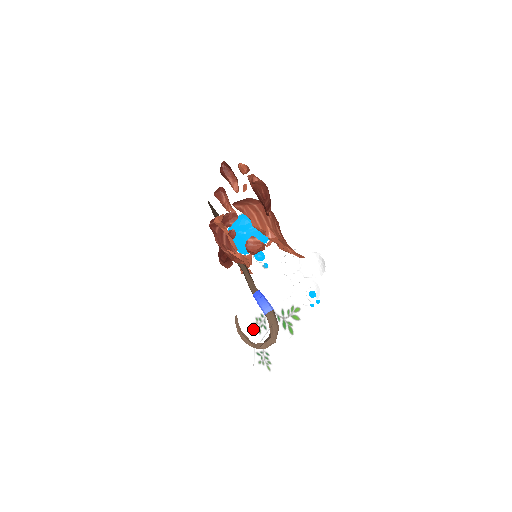
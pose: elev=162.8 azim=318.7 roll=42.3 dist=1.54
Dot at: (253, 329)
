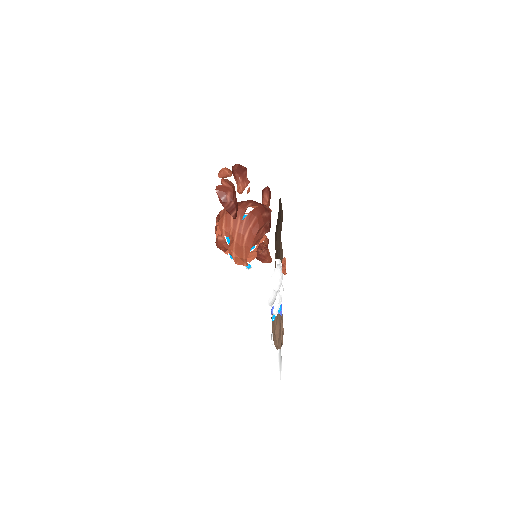
Dot at: occluded
